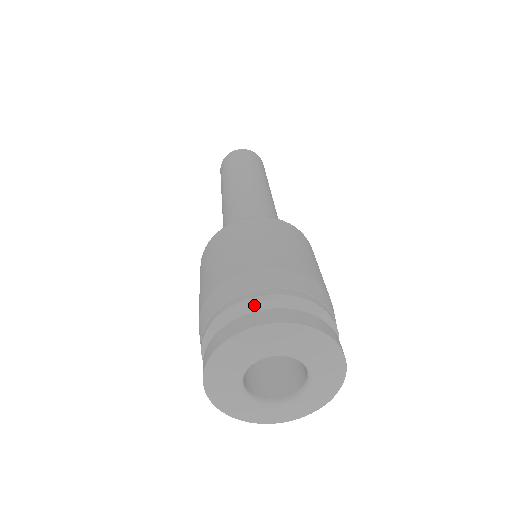
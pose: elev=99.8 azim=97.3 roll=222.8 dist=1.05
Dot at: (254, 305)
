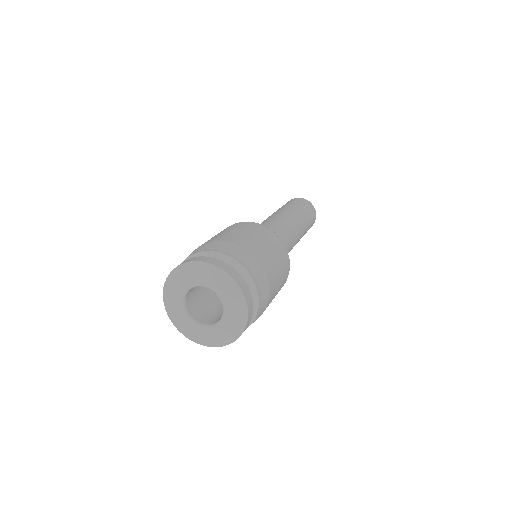
Dot at: (227, 261)
